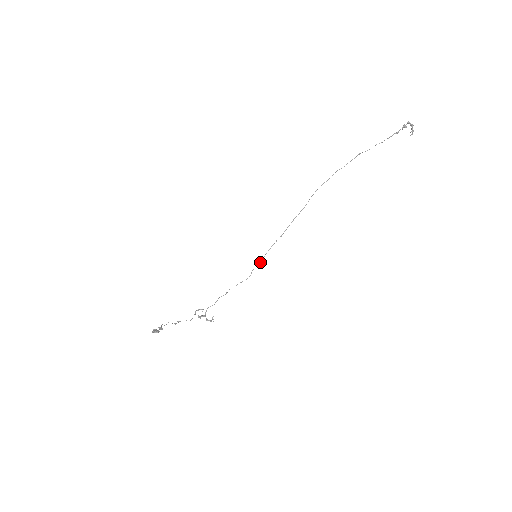
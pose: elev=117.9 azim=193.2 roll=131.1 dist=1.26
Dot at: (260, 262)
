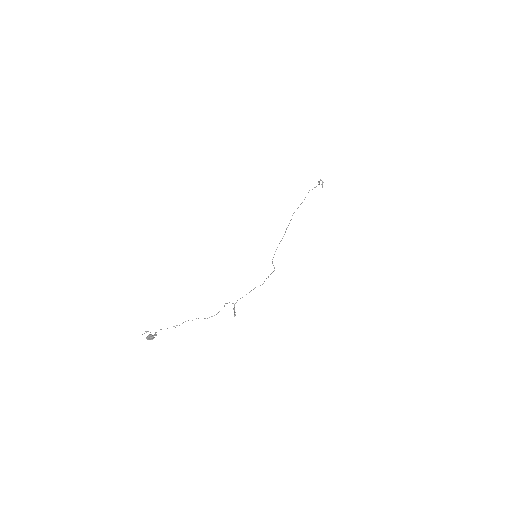
Dot at: (272, 259)
